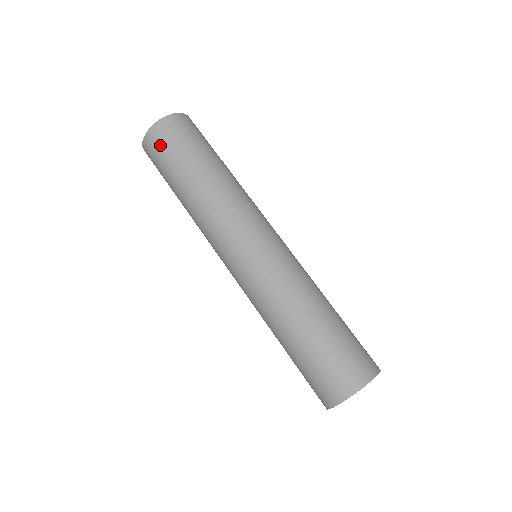
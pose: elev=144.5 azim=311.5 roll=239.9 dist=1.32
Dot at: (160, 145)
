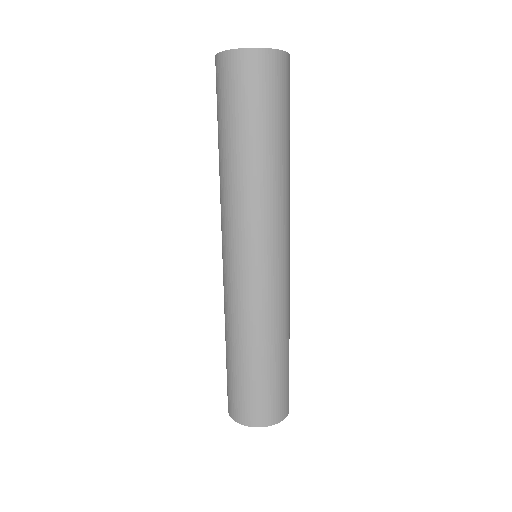
Dot at: (226, 82)
